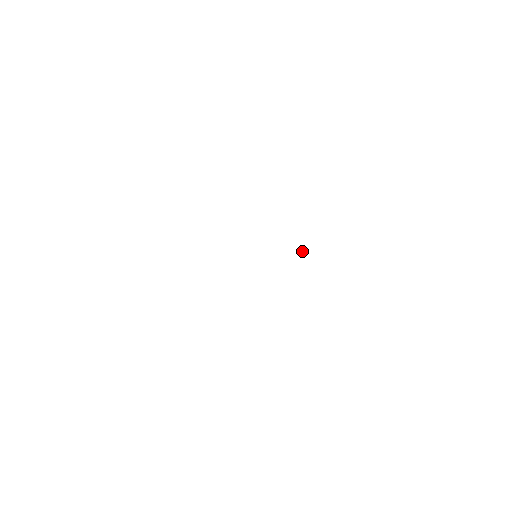
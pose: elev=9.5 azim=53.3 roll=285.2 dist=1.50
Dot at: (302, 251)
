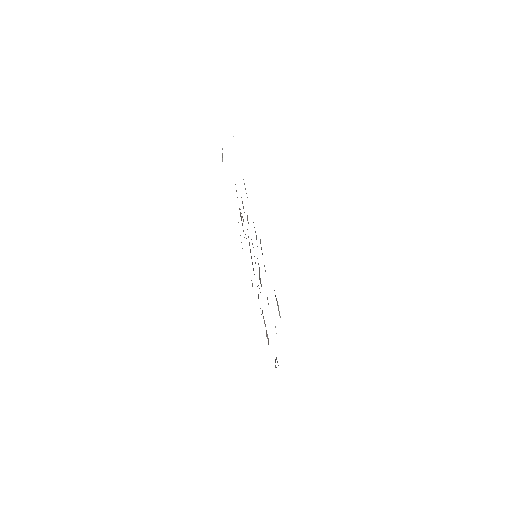
Dot at: occluded
